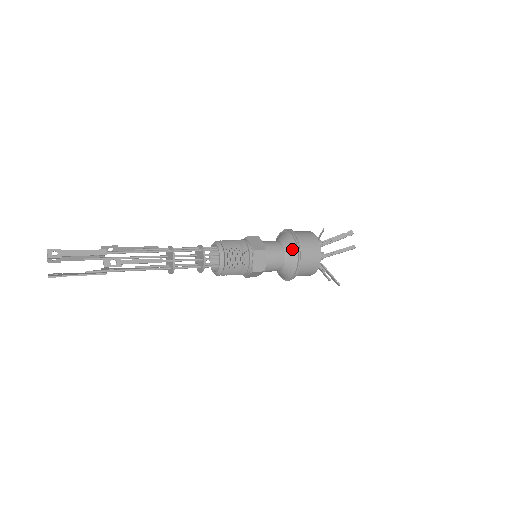
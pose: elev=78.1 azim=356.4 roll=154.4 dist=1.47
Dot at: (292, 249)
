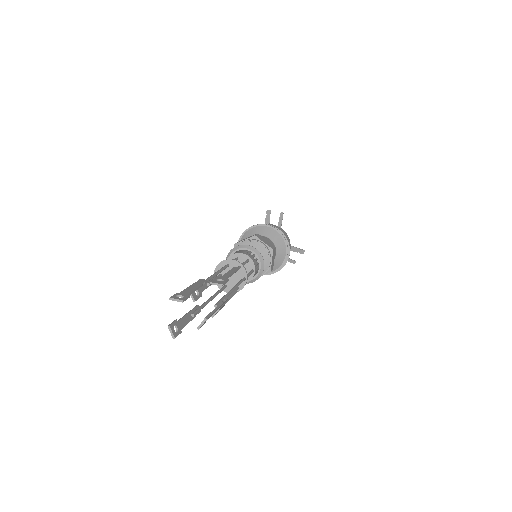
Dot at: (278, 263)
